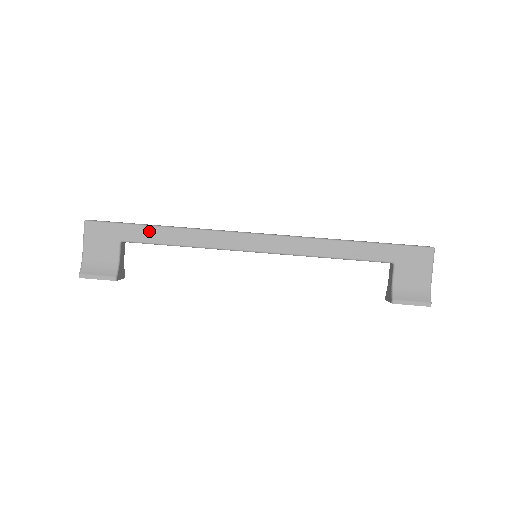
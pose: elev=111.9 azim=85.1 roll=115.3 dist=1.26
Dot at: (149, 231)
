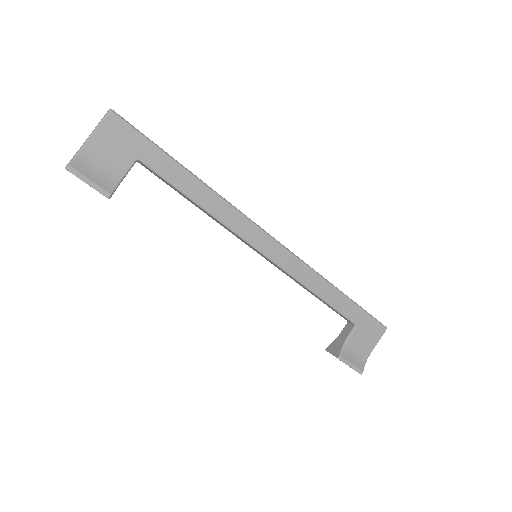
Dot at: (176, 169)
